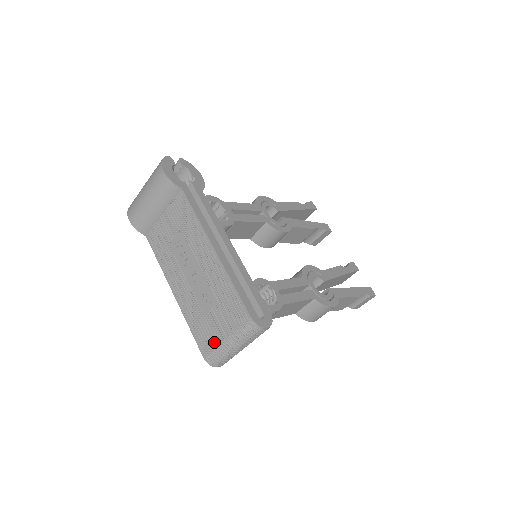
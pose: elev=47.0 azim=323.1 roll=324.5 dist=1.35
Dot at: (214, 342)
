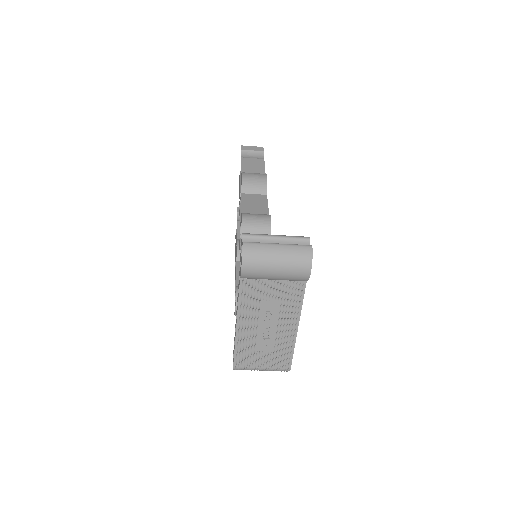
Dot at: (251, 365)
